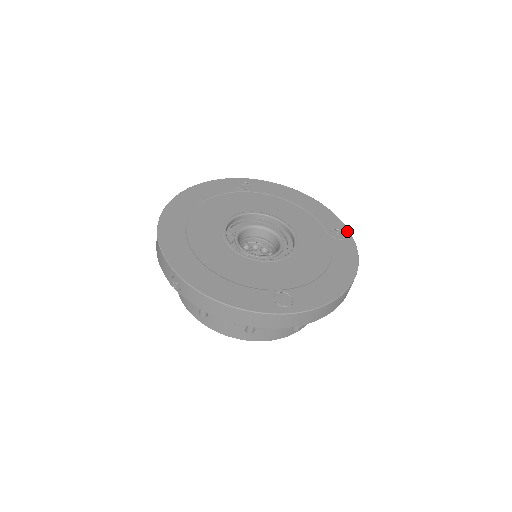
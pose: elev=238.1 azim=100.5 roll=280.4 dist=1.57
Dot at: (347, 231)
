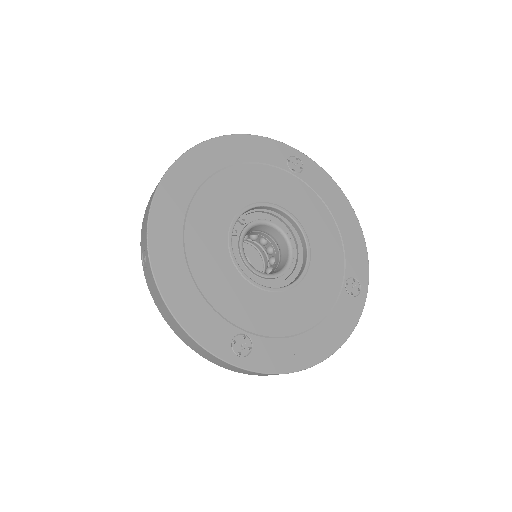
Dot at: (366, 288)
